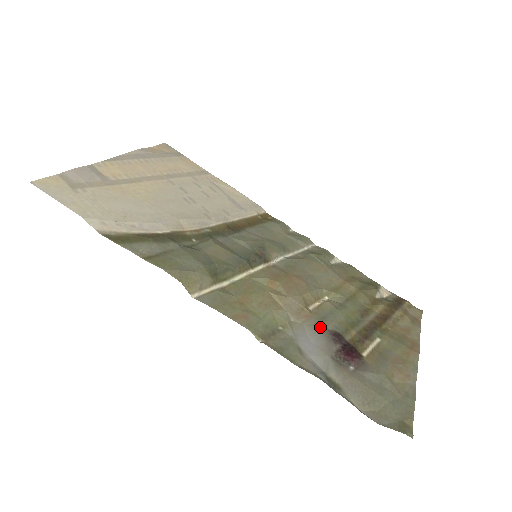
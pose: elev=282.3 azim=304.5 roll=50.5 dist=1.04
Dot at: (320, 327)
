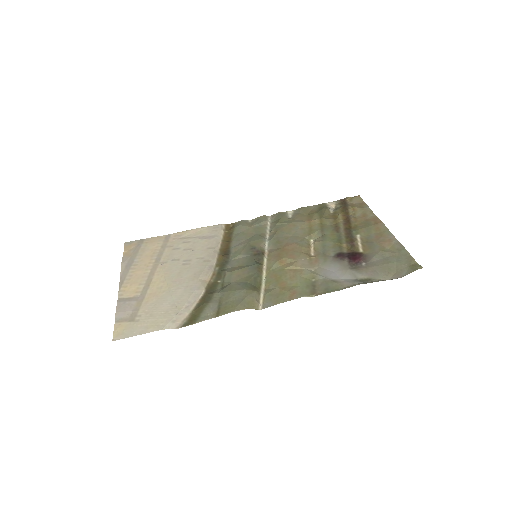
Dot at: (328, 260)
